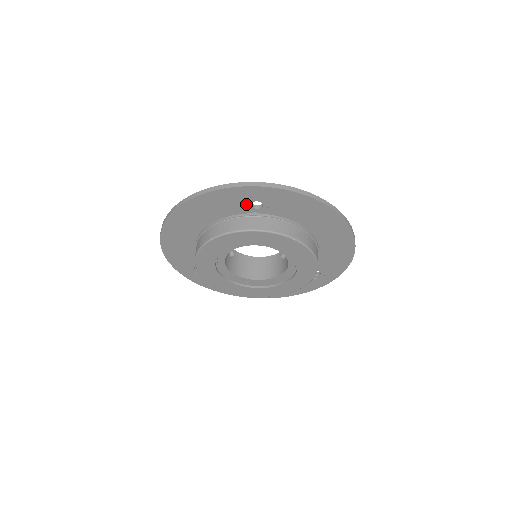
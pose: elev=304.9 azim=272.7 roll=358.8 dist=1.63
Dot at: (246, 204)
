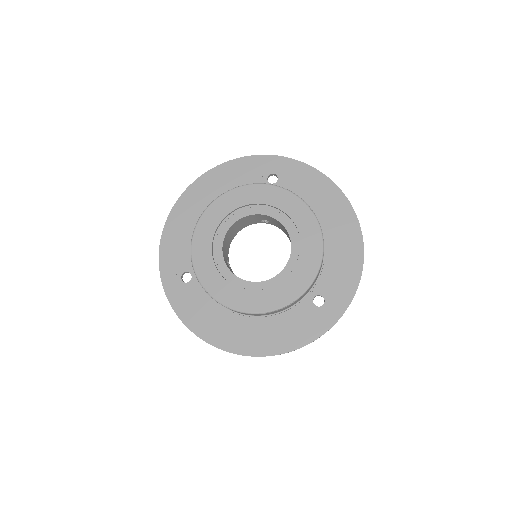
Dot at: (263, 177)
